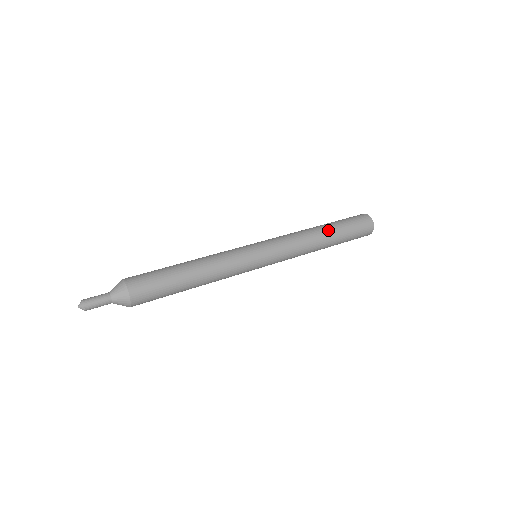
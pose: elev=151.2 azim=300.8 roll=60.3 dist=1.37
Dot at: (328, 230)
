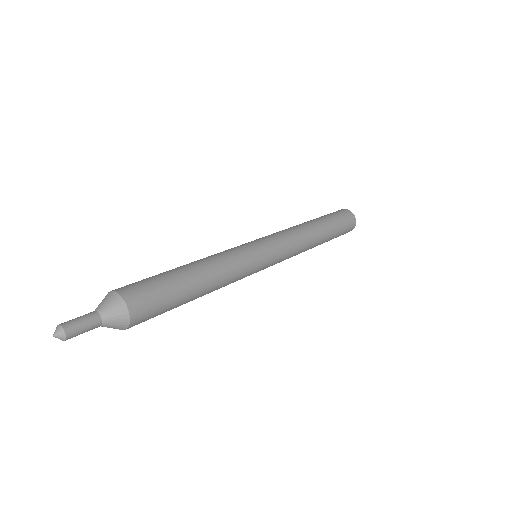
Dot at: (319, 224)
